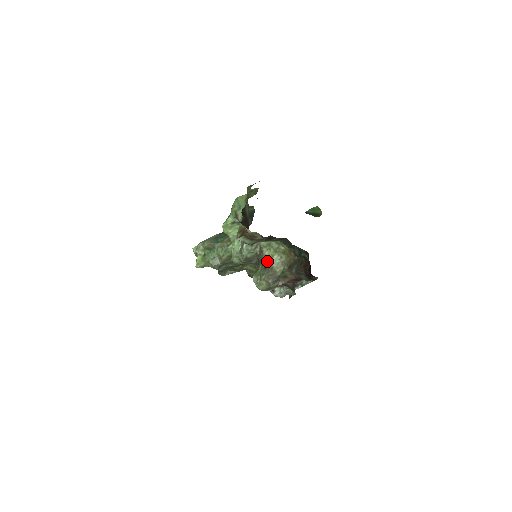
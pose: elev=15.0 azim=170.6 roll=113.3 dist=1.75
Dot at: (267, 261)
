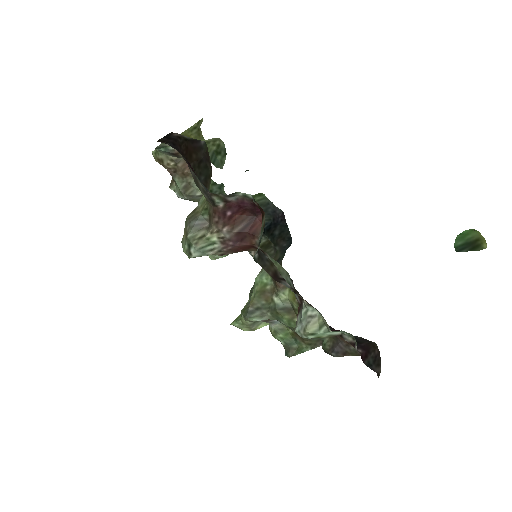
Dot at: occluded
